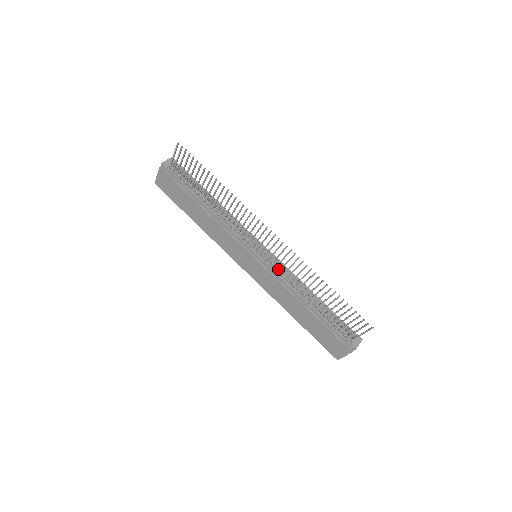
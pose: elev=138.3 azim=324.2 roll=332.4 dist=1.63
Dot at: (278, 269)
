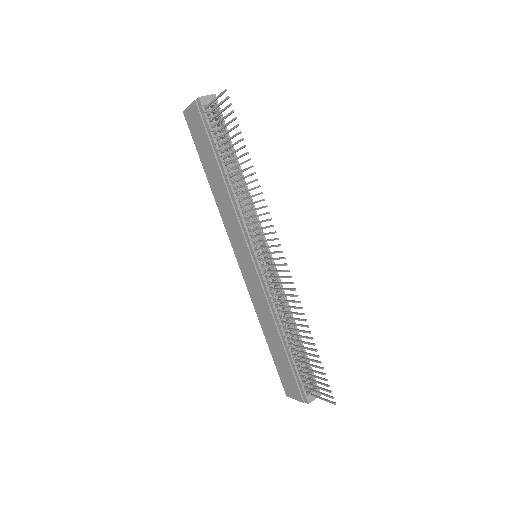
Dot at: (272, 284)
